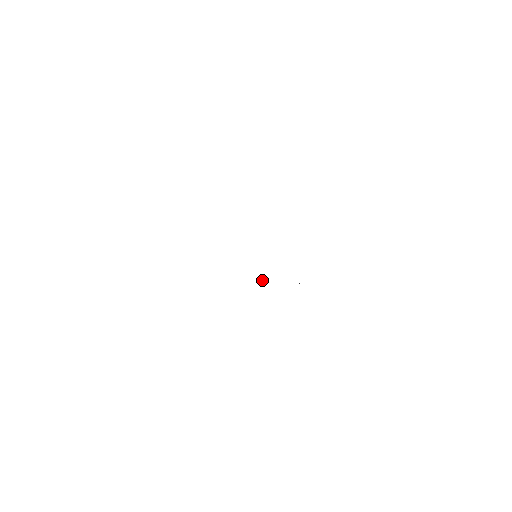
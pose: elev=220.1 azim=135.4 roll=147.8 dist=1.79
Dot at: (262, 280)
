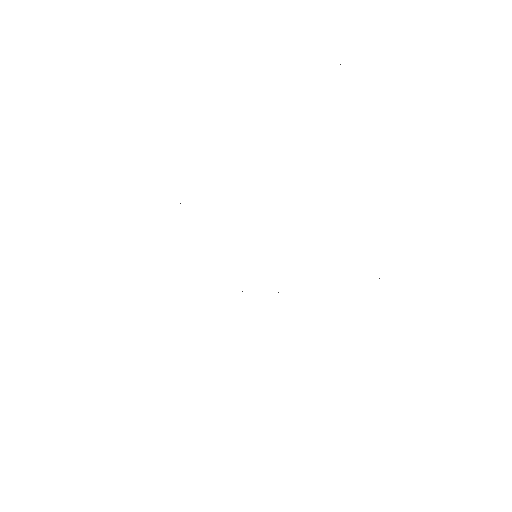
Dot at: occluded
